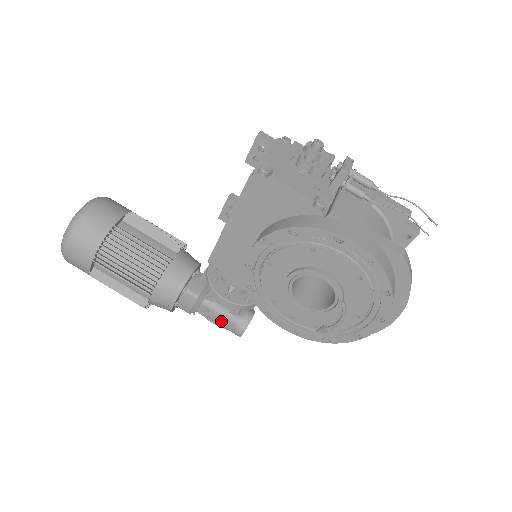
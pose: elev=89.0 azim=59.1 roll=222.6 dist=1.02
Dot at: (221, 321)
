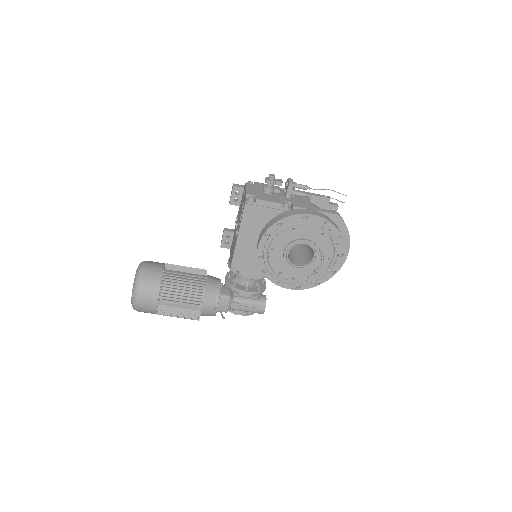
Dot at: (249, 307)
